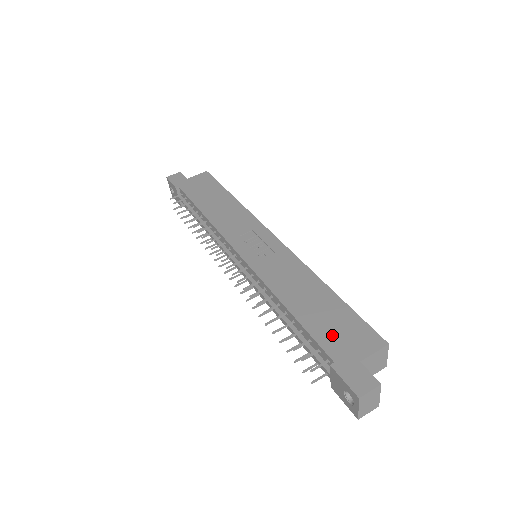
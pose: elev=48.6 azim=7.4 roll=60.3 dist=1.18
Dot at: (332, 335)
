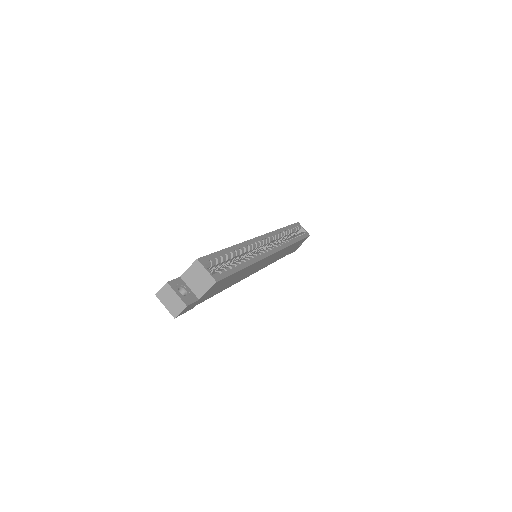
Dot at: occluded
